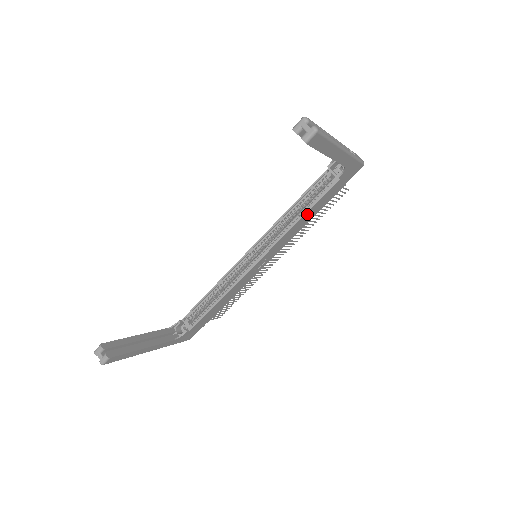
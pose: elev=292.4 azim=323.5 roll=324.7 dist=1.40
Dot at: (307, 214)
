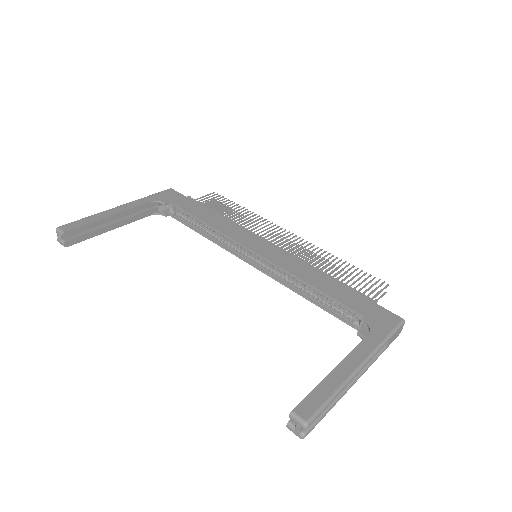
Dot at: (316, 300)
